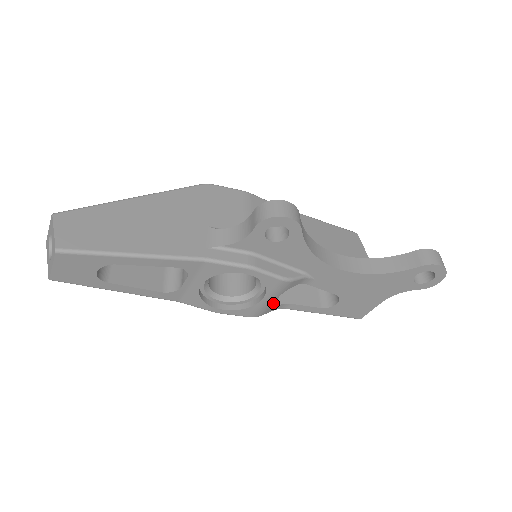
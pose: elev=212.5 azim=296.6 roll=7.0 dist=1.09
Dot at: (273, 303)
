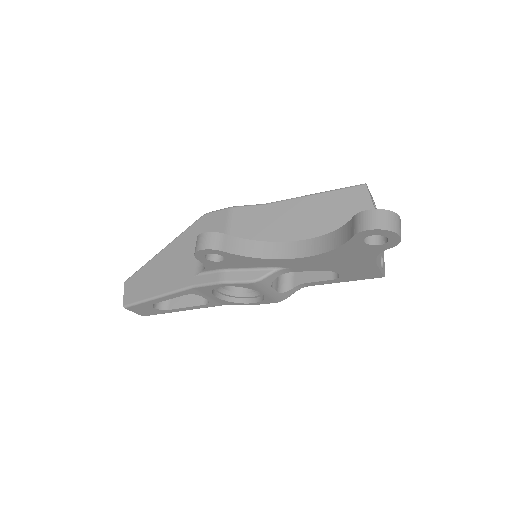
Dot at: (287, 288)
